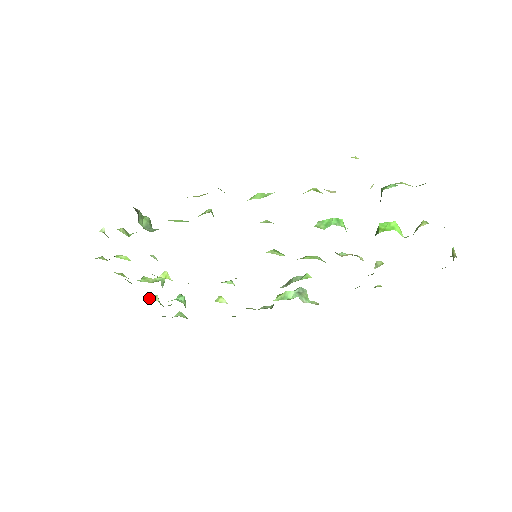
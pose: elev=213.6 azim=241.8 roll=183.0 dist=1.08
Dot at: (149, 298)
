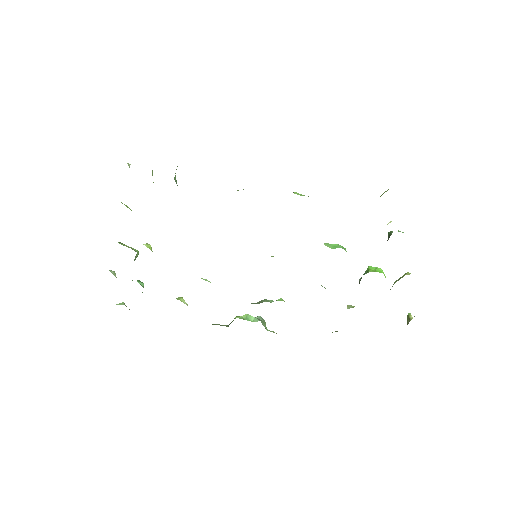
Dot at: occluded
